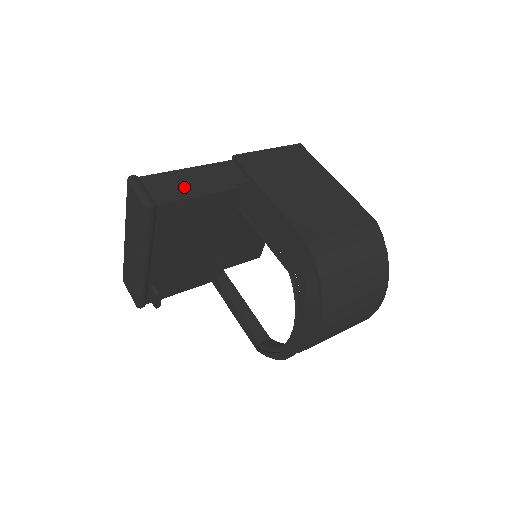
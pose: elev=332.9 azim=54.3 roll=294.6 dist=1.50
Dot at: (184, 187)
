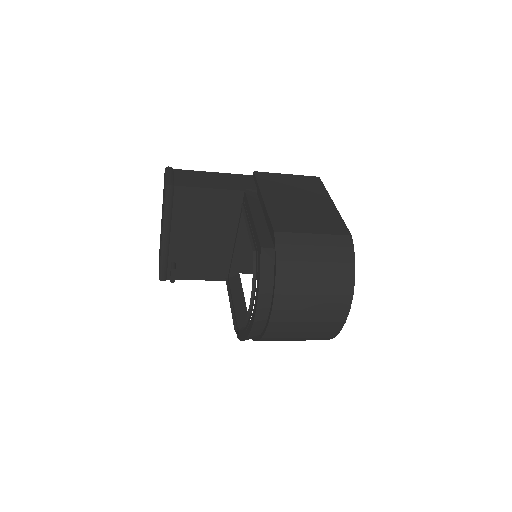
Dot at: (202, 181)
